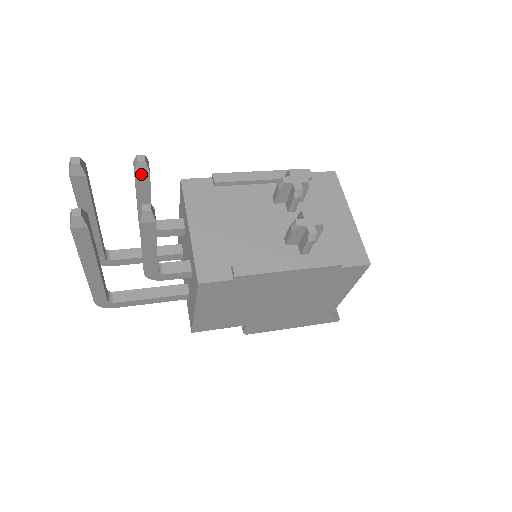
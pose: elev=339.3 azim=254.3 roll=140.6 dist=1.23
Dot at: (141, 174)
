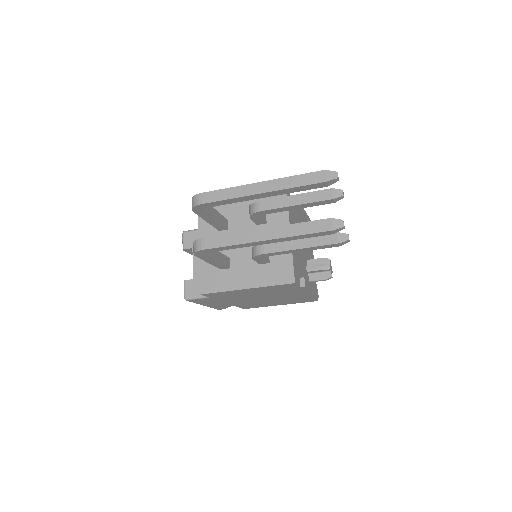
Dot at: (332, 201)
